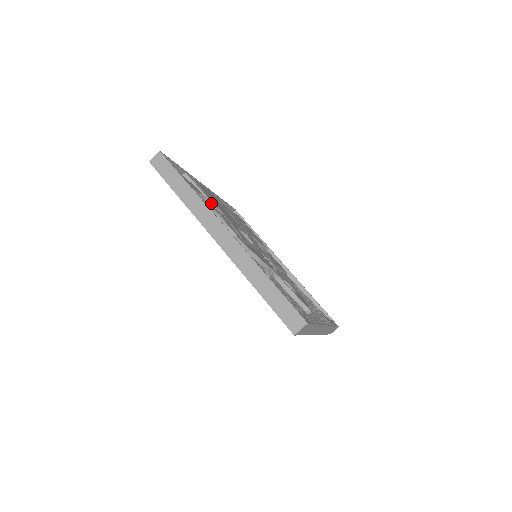
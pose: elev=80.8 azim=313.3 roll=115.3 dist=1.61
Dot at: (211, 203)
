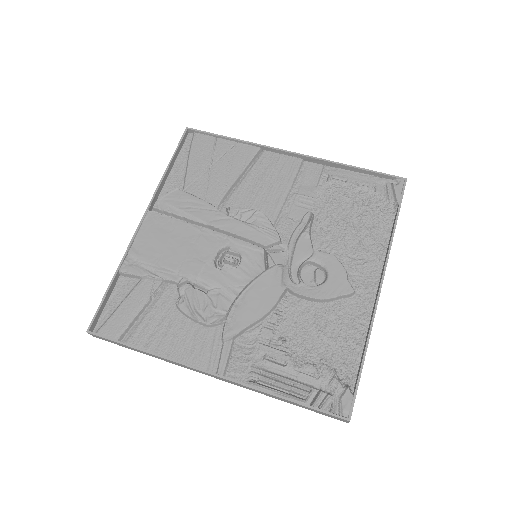
Dot at: (169, 281)
